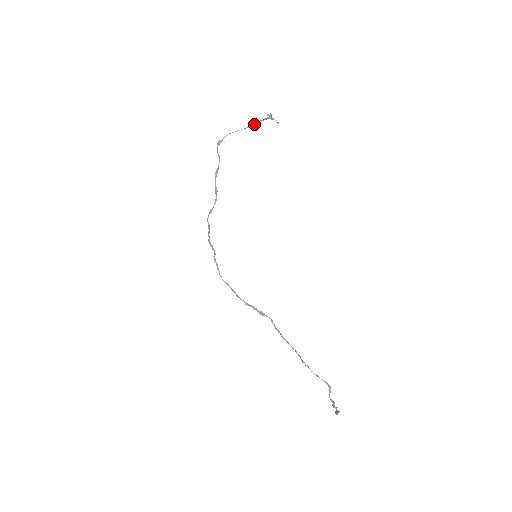
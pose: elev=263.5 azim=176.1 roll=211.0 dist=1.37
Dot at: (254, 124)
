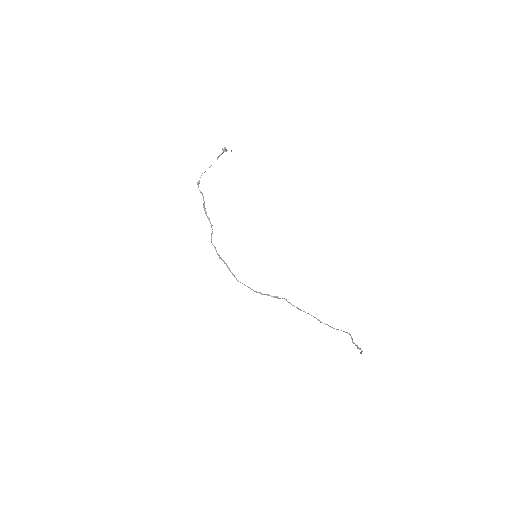
Dot at: (217, 159)
